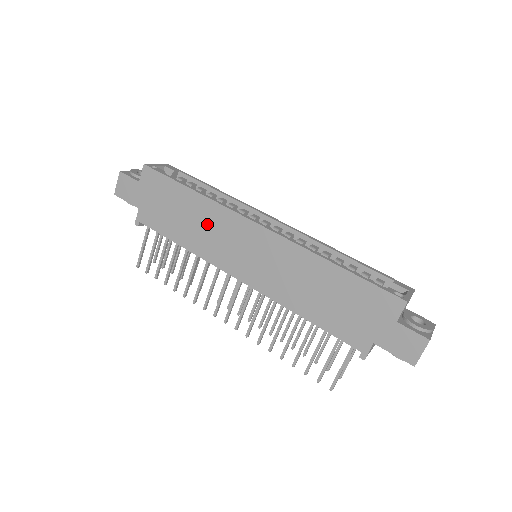
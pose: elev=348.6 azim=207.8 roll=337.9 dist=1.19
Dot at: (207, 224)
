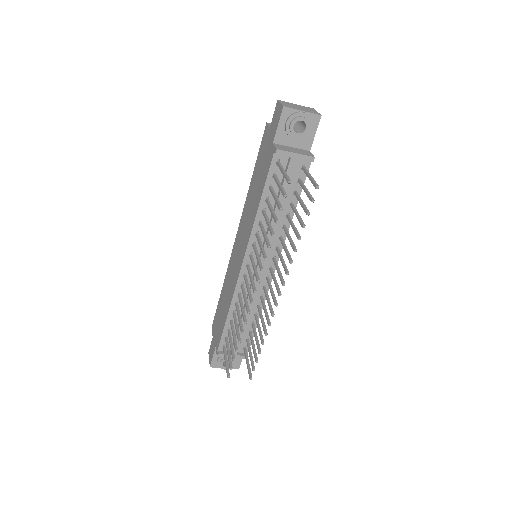
Dot at: (228, 284)
